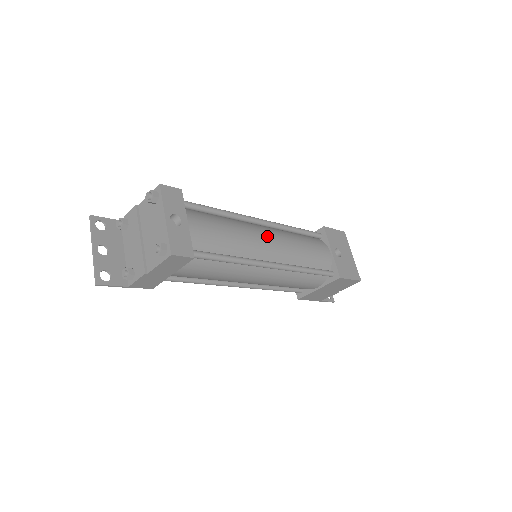
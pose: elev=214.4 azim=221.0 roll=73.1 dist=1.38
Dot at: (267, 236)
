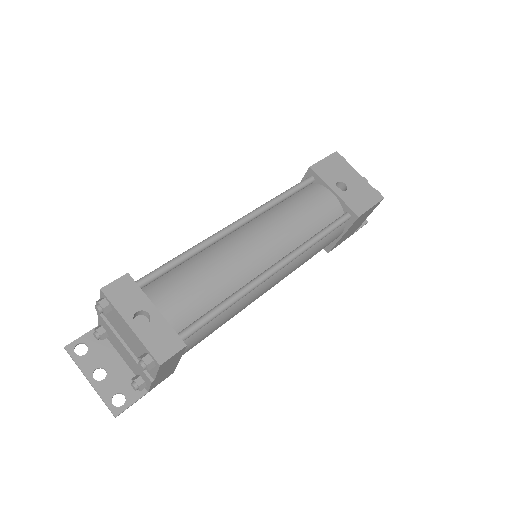
Dot at: (252, 240)
